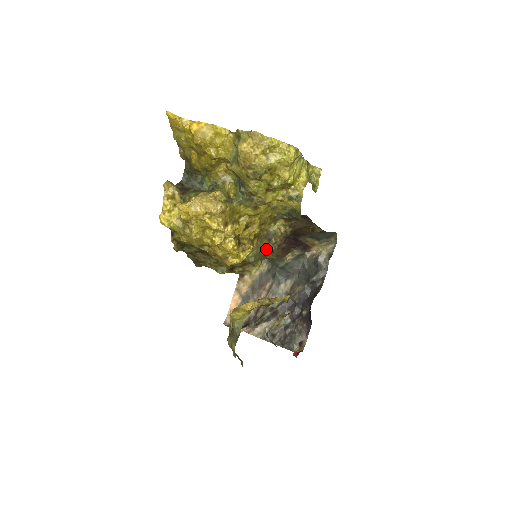
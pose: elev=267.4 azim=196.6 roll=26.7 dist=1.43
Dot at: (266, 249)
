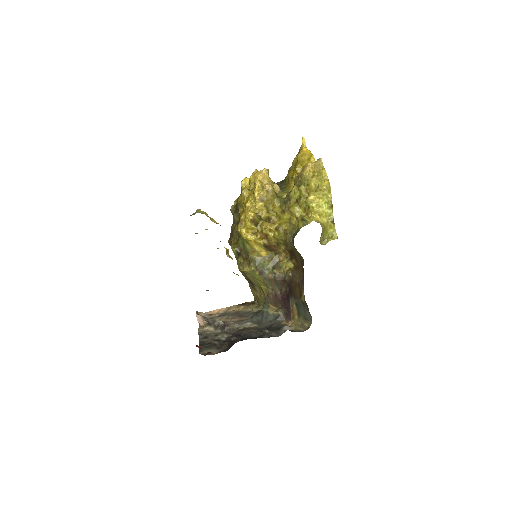
Dot at: (266, 270)
